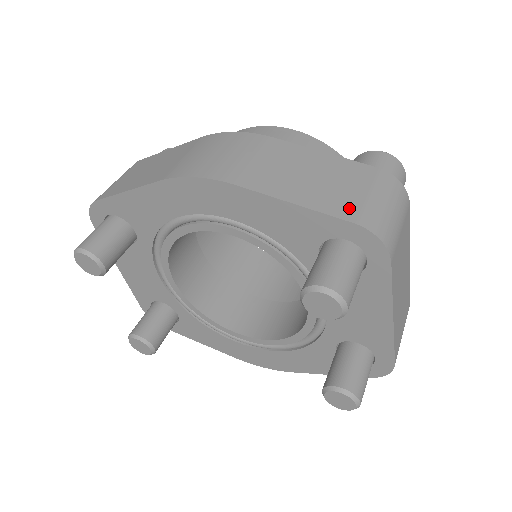
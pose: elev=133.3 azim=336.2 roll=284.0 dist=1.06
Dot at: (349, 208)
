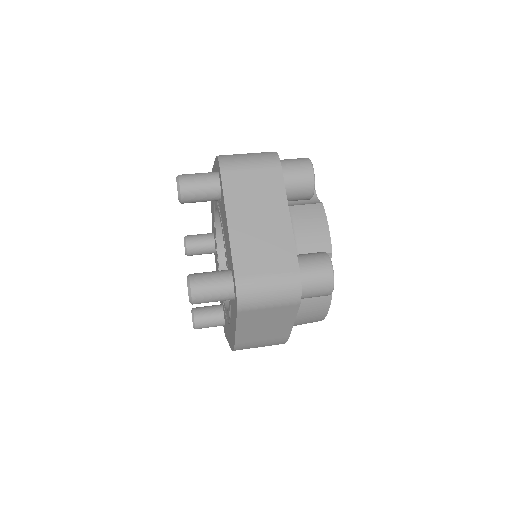
Dot at: occluded
